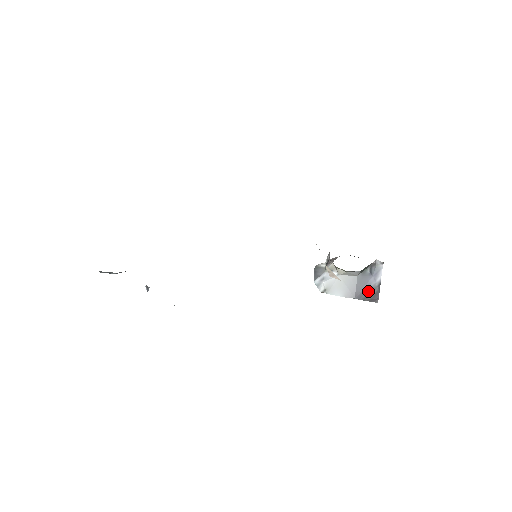
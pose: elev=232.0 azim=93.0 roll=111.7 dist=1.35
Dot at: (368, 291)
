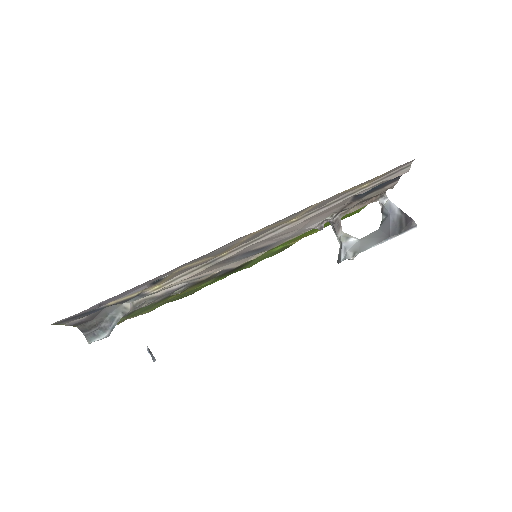
Dot at: (397, 224)
